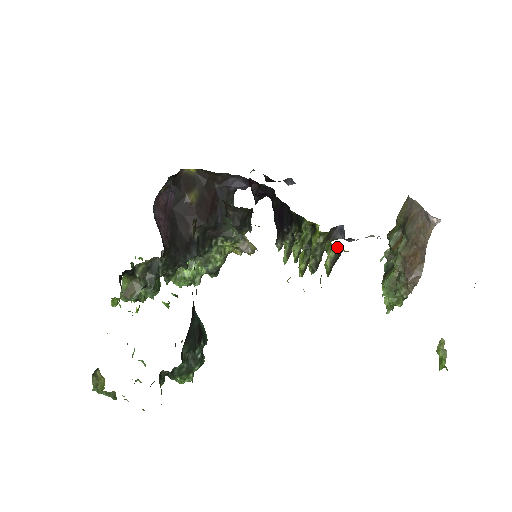
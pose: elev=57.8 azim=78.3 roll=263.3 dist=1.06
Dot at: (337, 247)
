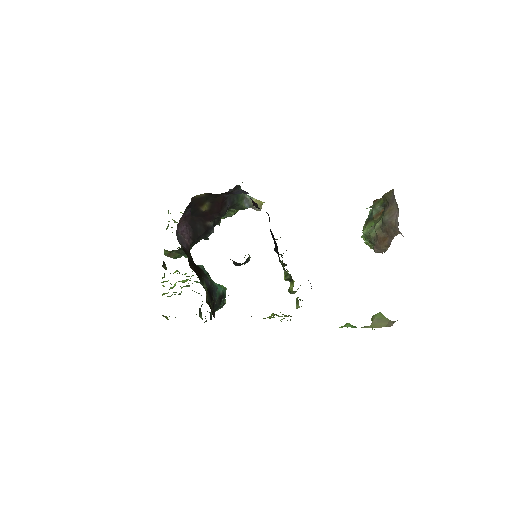
Dot at: occluded
